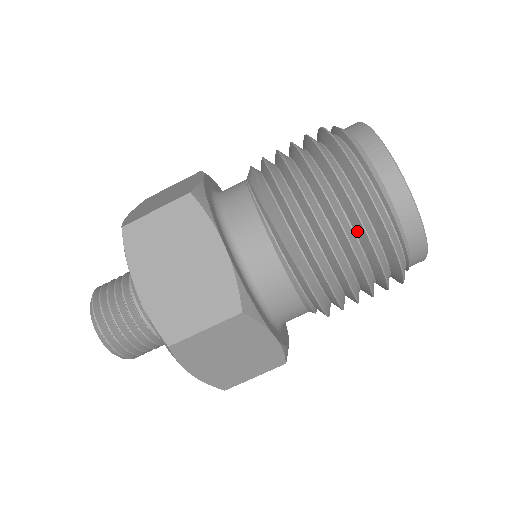
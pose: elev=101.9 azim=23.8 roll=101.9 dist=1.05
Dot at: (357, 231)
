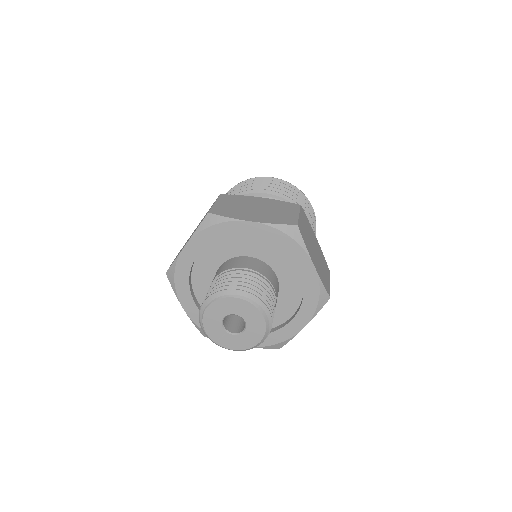
Dot at: occluded
